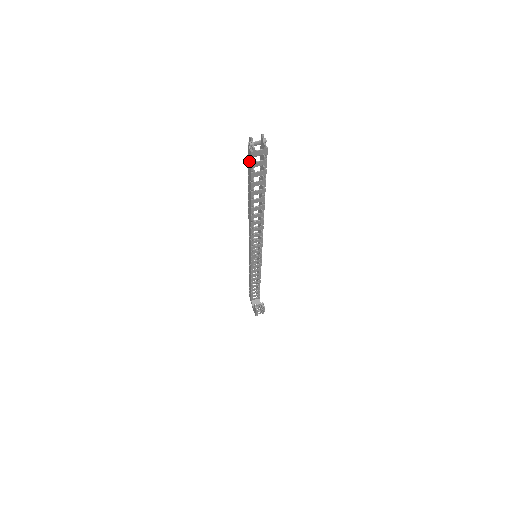
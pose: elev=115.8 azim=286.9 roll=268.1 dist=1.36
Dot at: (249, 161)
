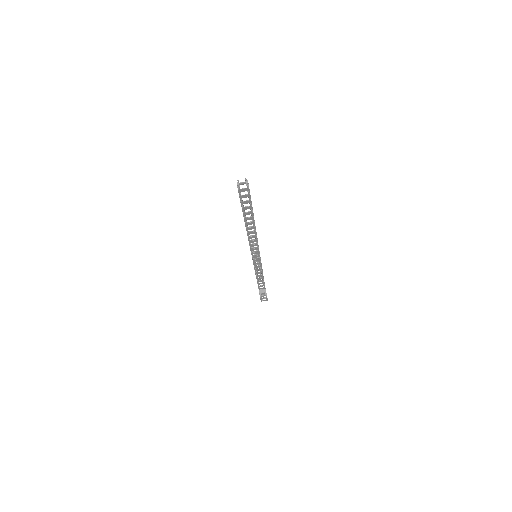
Dot at: occluded
